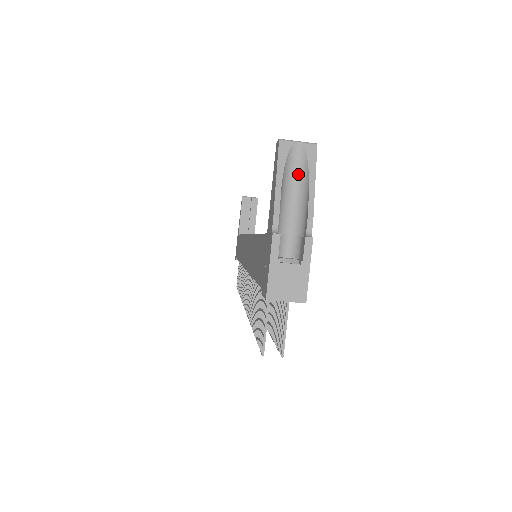
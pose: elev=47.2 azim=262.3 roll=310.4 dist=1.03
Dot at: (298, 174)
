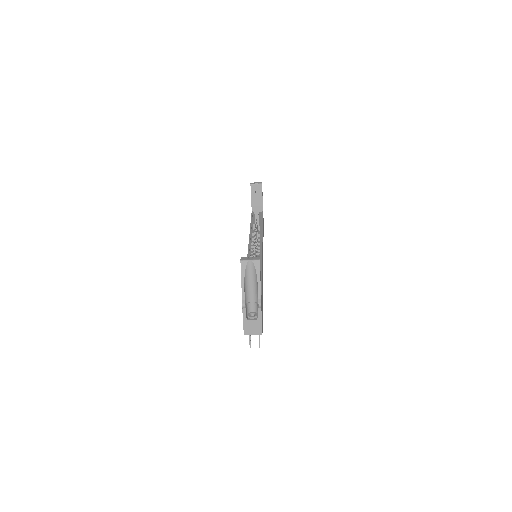
Dot at: (252, 275)
